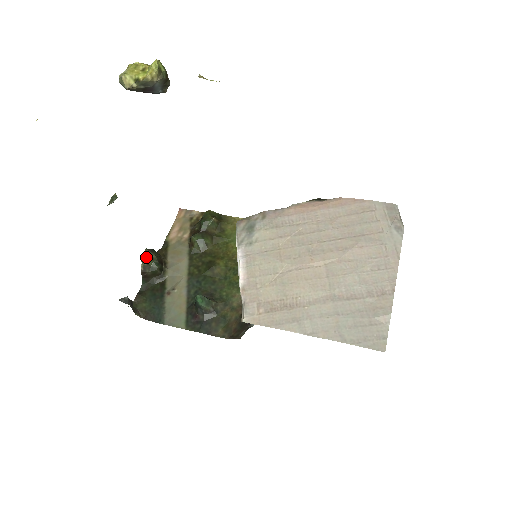
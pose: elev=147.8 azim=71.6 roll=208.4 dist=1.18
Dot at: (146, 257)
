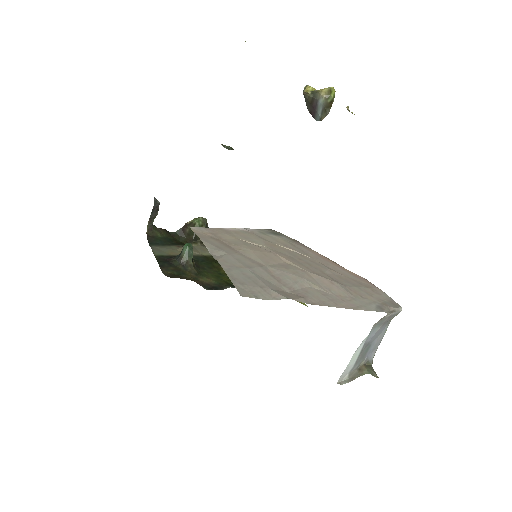
Dot at: (200, 220)
